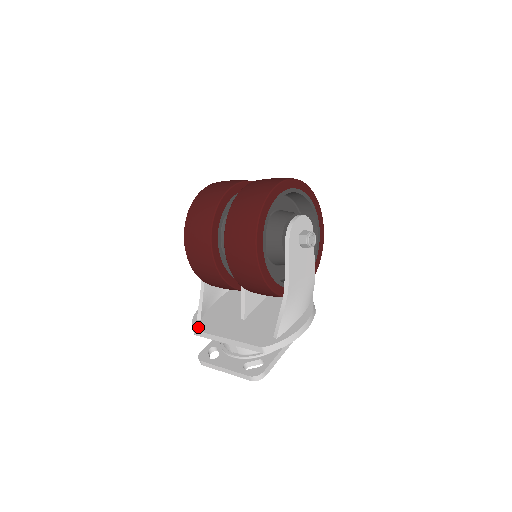
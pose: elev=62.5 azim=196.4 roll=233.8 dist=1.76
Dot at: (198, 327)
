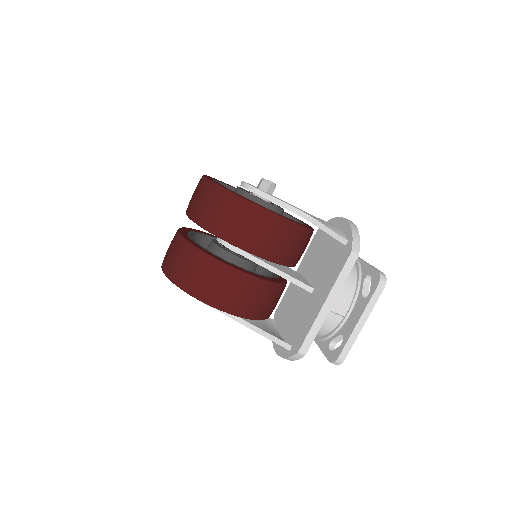
Dot at: (298, 345)
